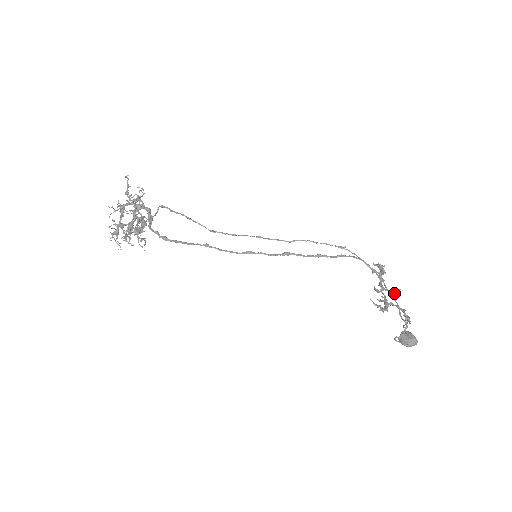
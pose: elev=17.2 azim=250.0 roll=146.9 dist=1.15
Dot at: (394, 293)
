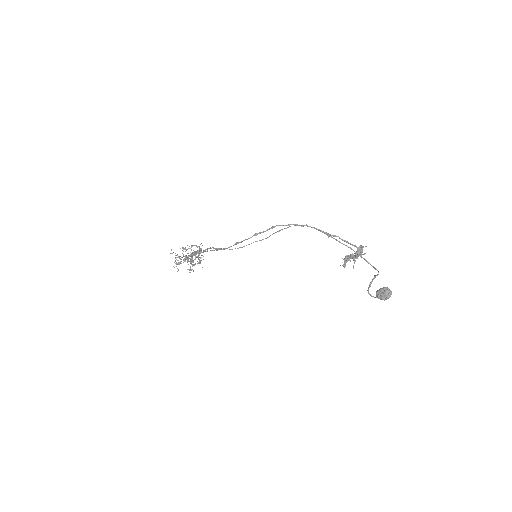
Dot at: (360, 255)
